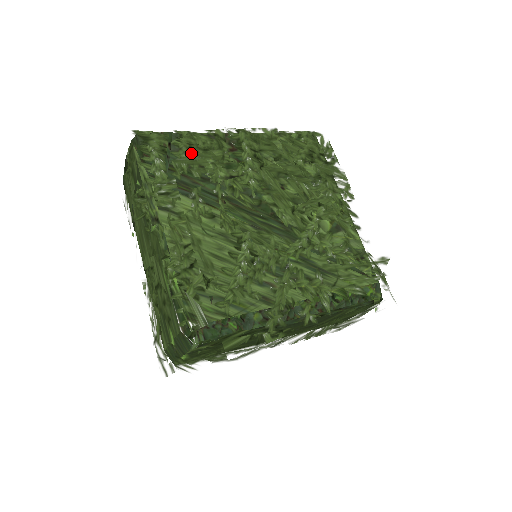
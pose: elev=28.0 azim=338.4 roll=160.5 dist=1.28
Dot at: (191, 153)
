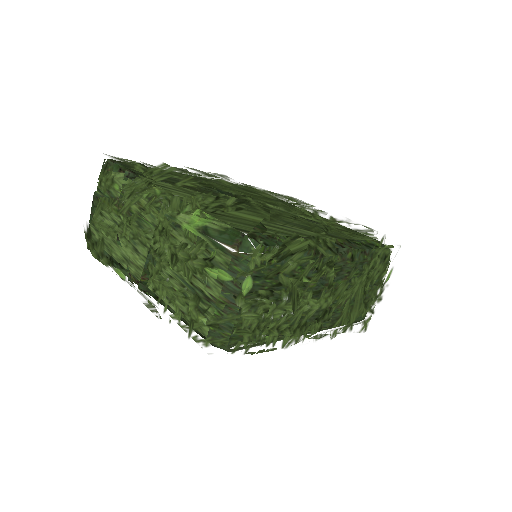
Dot at: occluded
